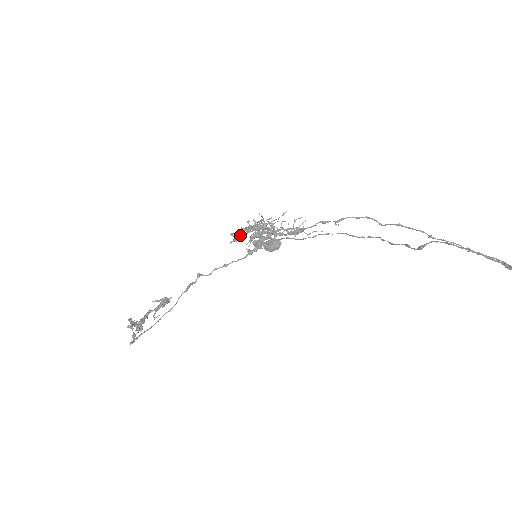
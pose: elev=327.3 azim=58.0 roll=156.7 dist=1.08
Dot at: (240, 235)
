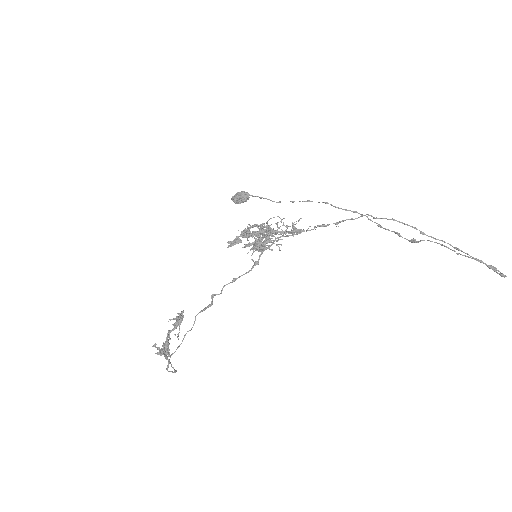
Dot at: (238, 242)
